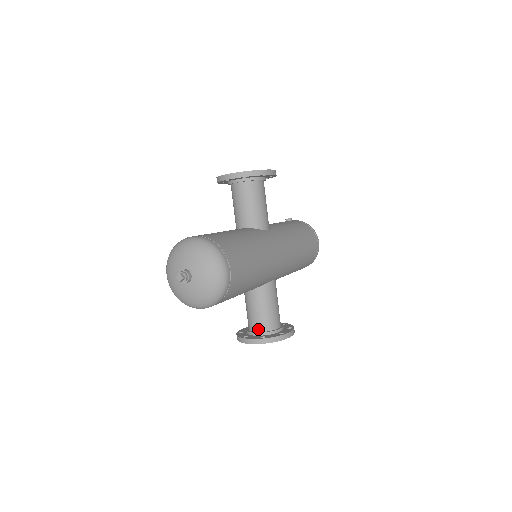
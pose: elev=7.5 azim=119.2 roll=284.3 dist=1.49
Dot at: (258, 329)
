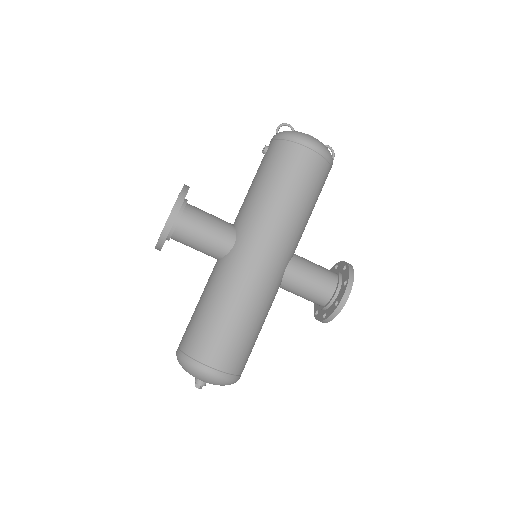
Dot at: occluded
